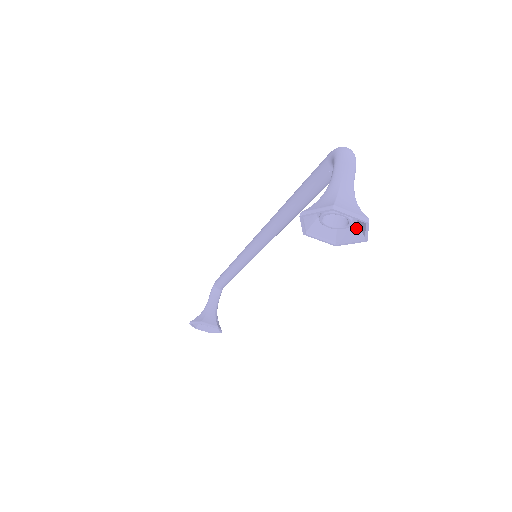
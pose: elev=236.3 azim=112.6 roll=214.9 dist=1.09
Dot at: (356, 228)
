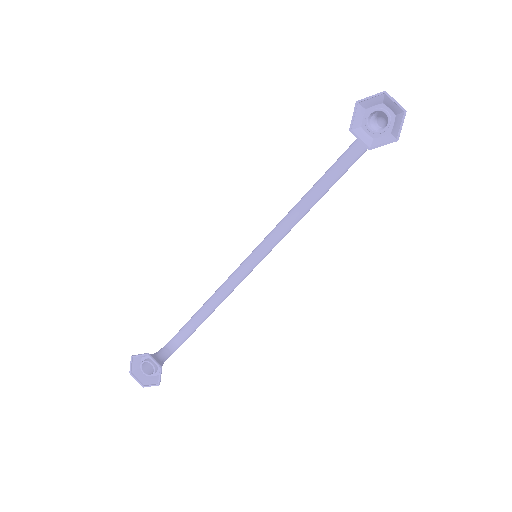
Dot at: (389, 136)
